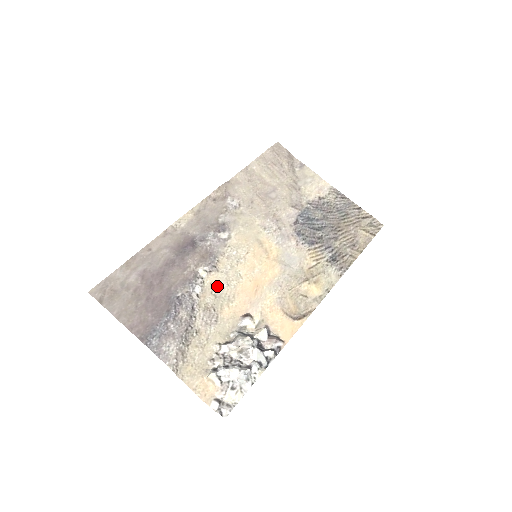
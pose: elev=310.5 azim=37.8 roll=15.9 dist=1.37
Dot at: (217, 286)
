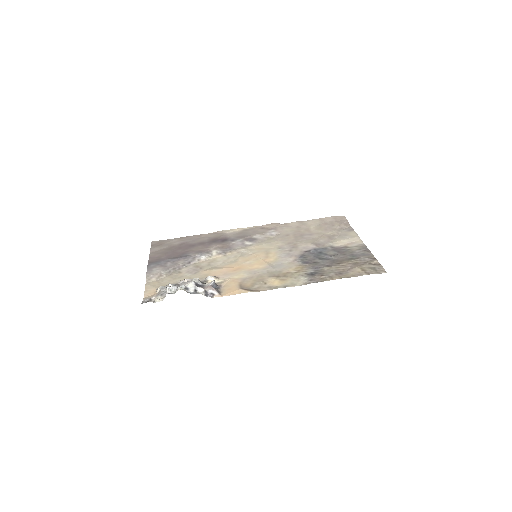
Dot at: (216, 261)
